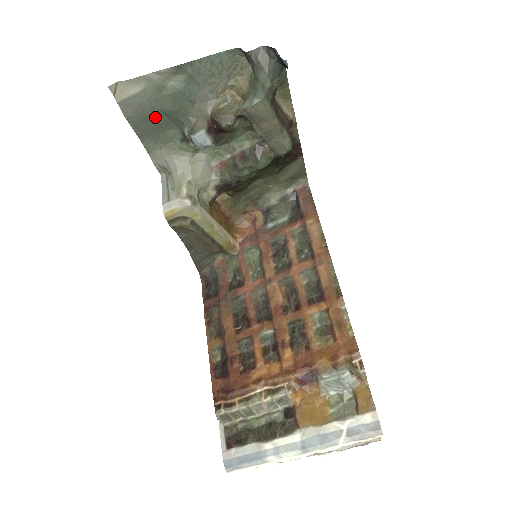
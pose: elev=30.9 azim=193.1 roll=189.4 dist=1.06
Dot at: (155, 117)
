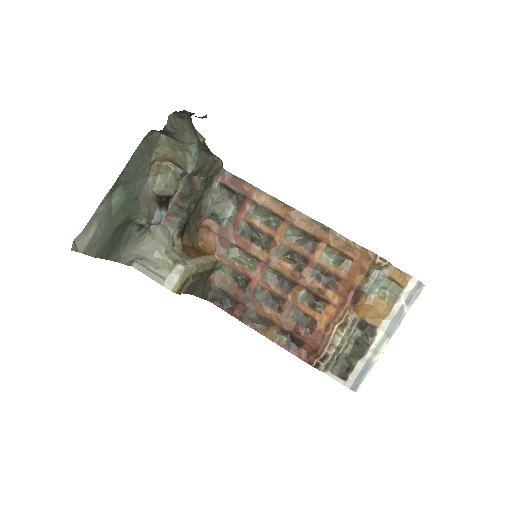
Dot at: (114, 235)
